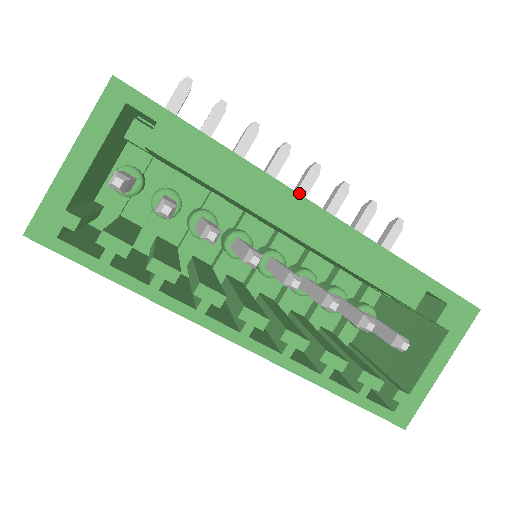
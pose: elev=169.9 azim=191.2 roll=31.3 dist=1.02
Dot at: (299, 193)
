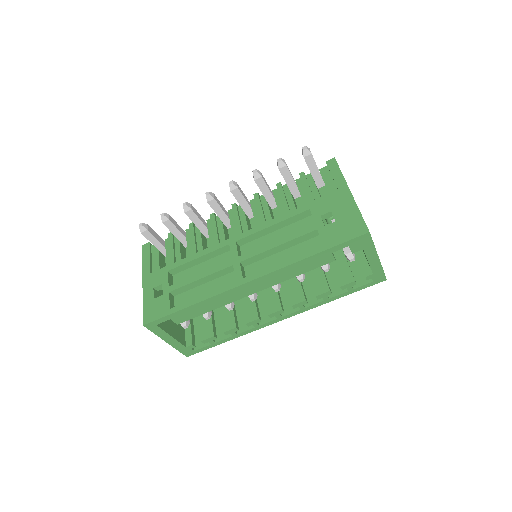
Dot at: (240, 202)
